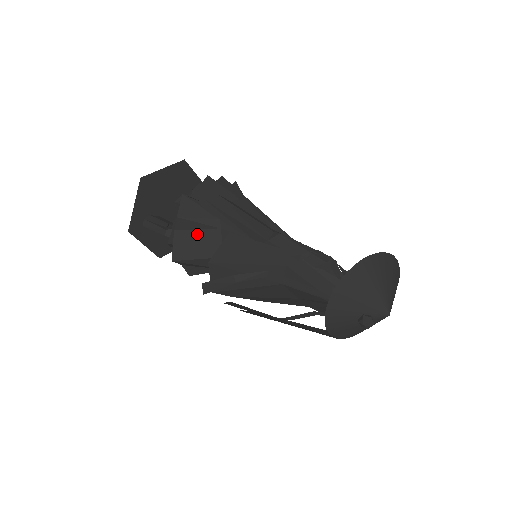
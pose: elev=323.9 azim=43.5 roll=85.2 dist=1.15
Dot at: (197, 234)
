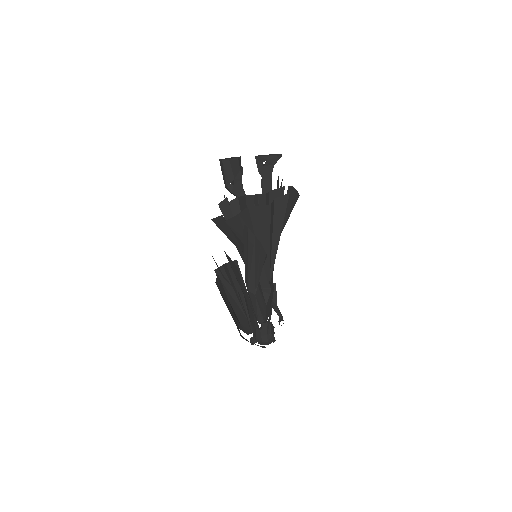
Dot at: occluded
